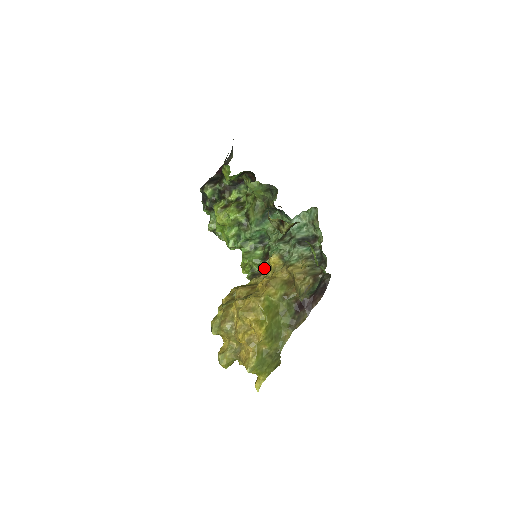
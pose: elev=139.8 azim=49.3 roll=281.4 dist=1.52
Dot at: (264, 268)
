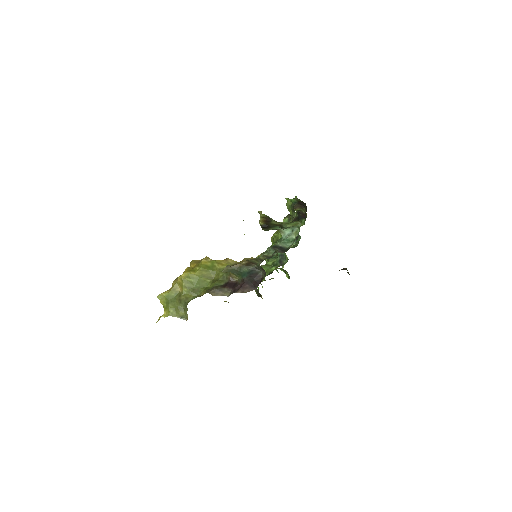
Dot at: occluded
